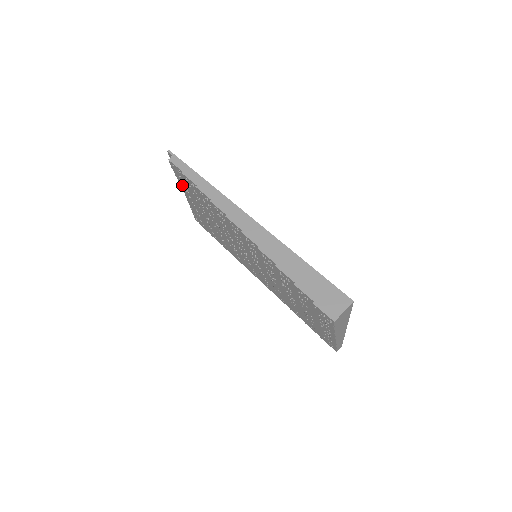
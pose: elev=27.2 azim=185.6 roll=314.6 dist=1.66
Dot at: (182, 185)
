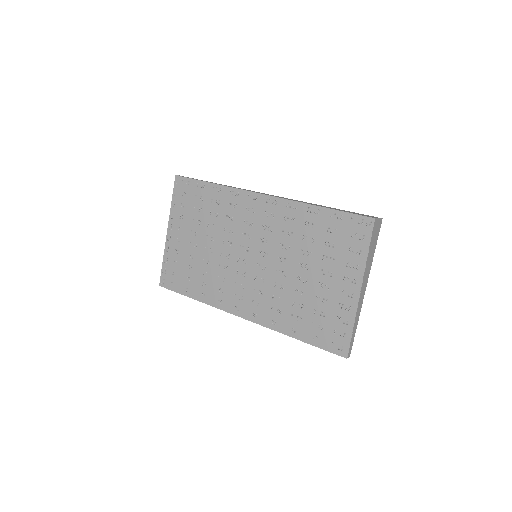
Dot at: (178, 211)
